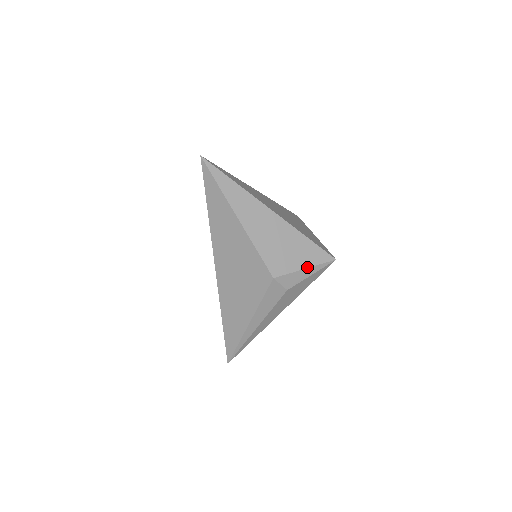
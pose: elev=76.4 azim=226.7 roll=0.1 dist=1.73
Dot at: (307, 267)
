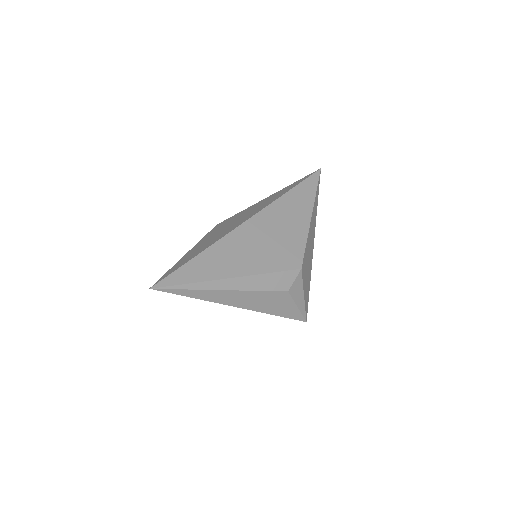
Dot at: (304, 297)
